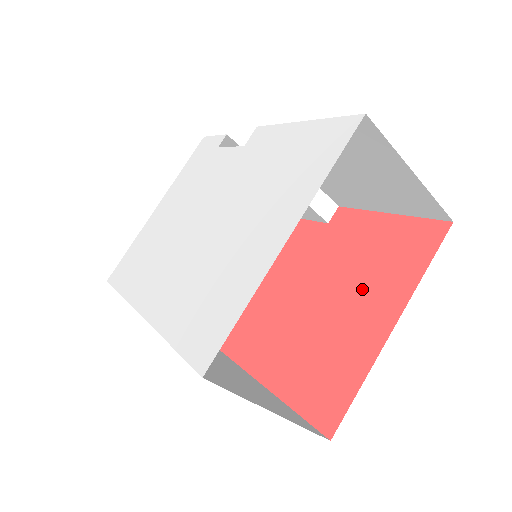
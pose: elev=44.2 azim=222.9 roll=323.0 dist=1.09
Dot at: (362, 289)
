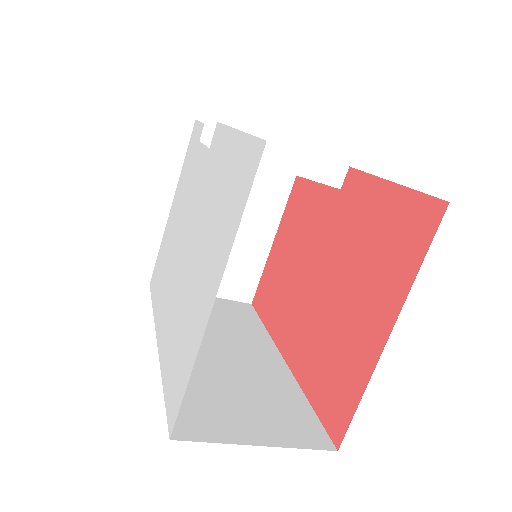
Dot at: (365, 282)
